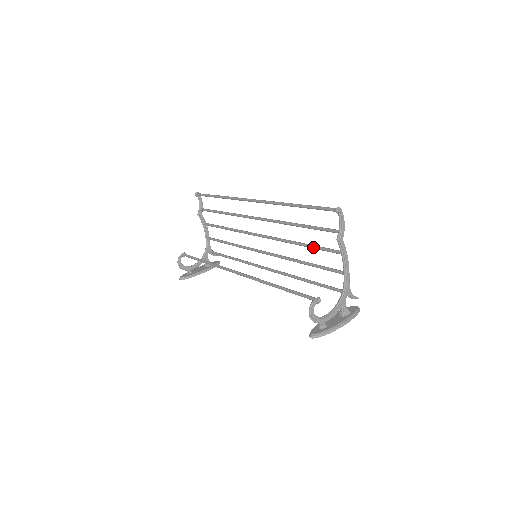
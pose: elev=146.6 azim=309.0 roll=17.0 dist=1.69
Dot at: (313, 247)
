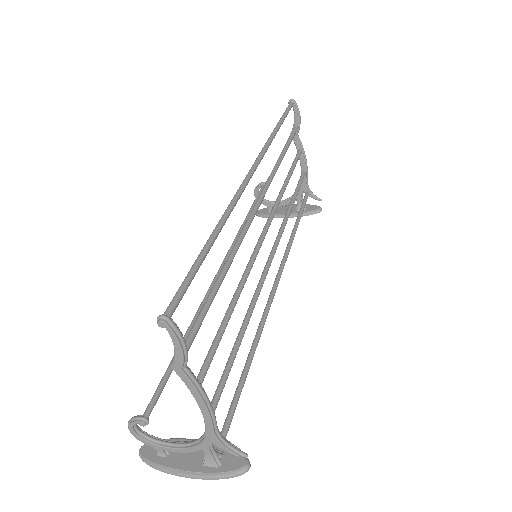
Dot at: (220, 325)
